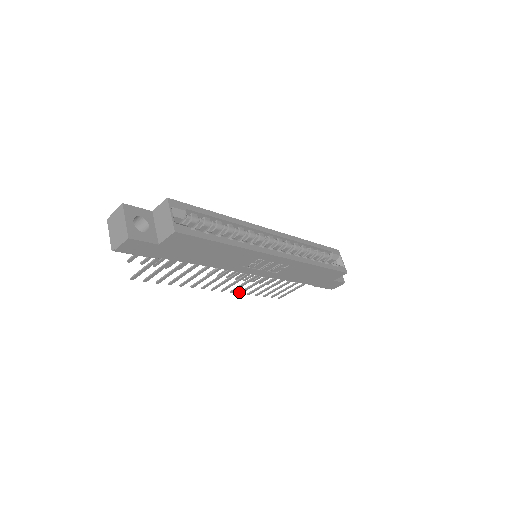
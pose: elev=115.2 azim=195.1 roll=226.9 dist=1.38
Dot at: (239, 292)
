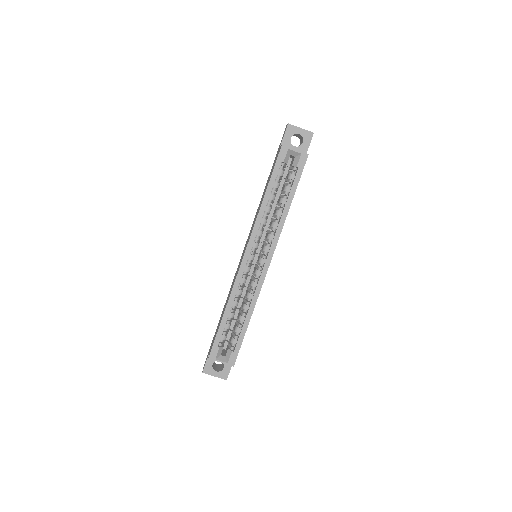
Dot at: occluded
